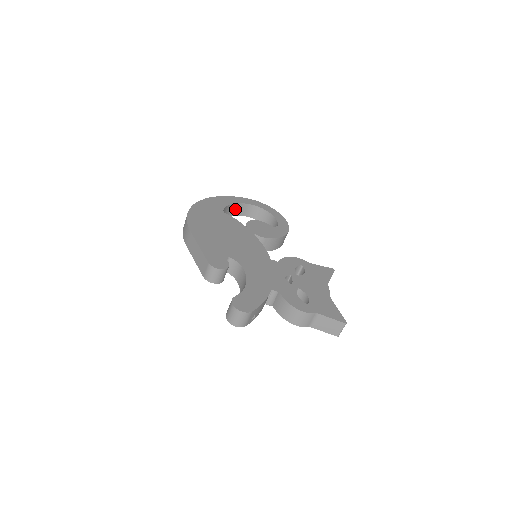
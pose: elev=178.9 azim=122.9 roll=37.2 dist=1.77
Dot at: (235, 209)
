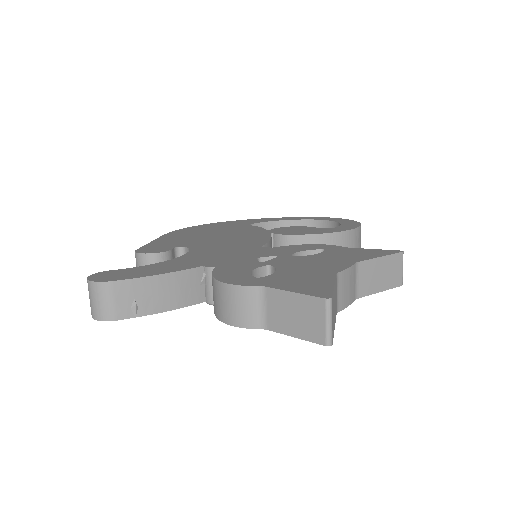
Dot at: occluded
